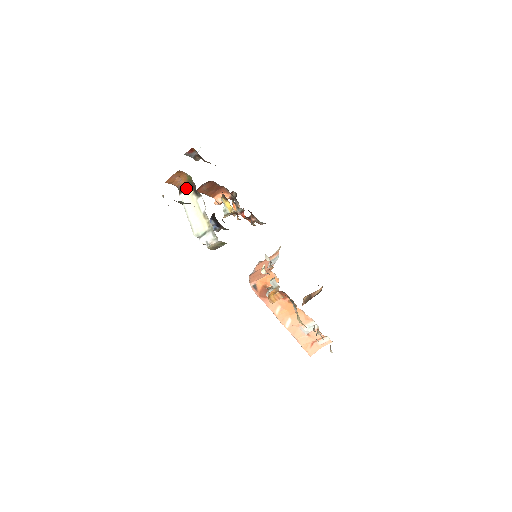
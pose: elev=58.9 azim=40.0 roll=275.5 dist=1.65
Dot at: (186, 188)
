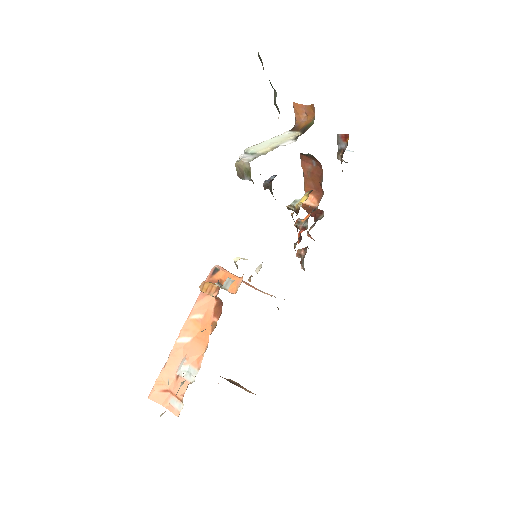
Dot at: (299, 131)
